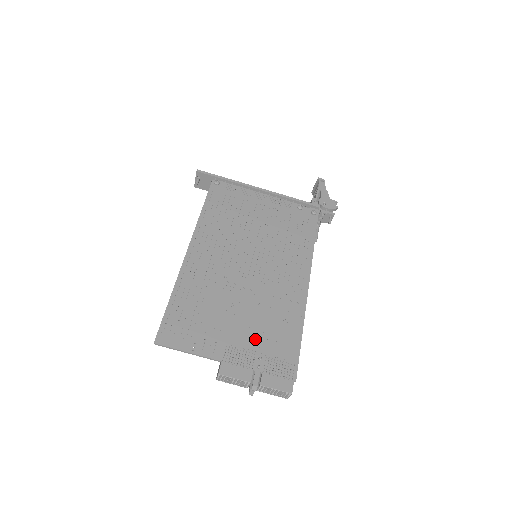
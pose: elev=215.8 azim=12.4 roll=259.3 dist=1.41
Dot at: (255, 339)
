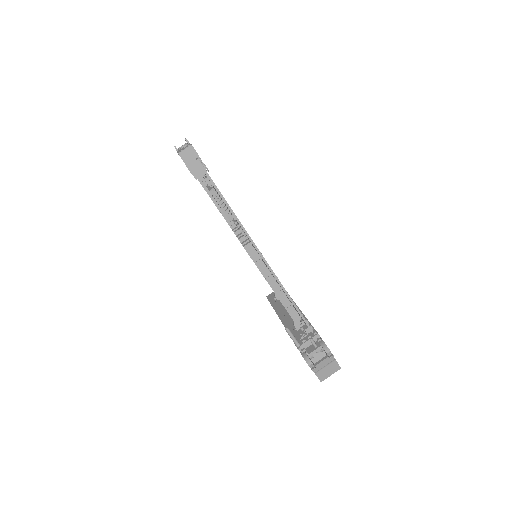
Dot at: occluded
